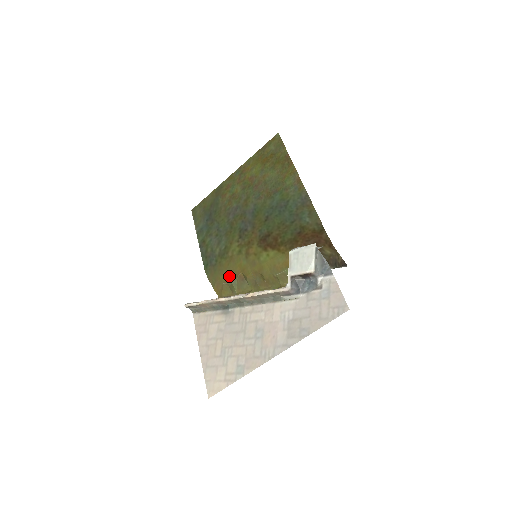
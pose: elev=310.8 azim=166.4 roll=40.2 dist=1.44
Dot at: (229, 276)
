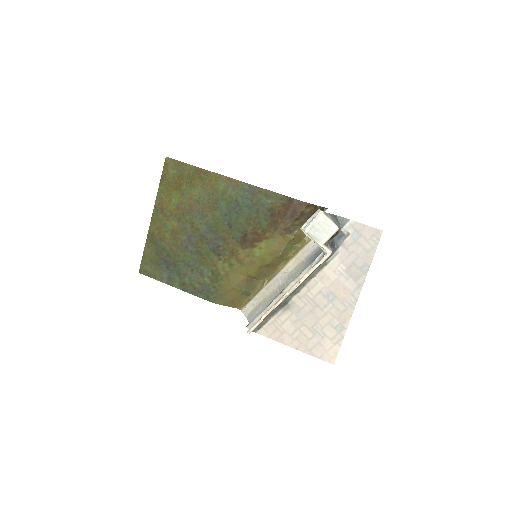
Dot at: (238, 288)
